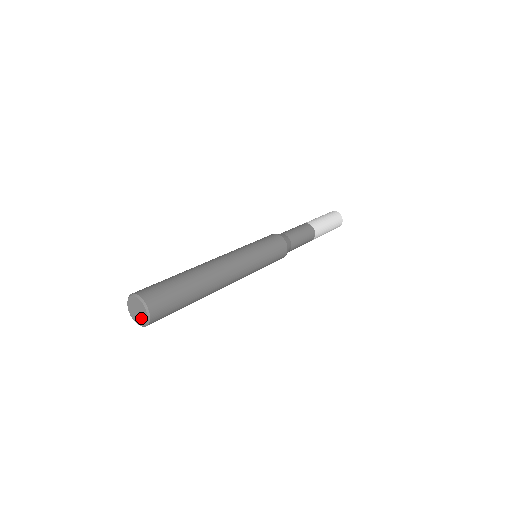
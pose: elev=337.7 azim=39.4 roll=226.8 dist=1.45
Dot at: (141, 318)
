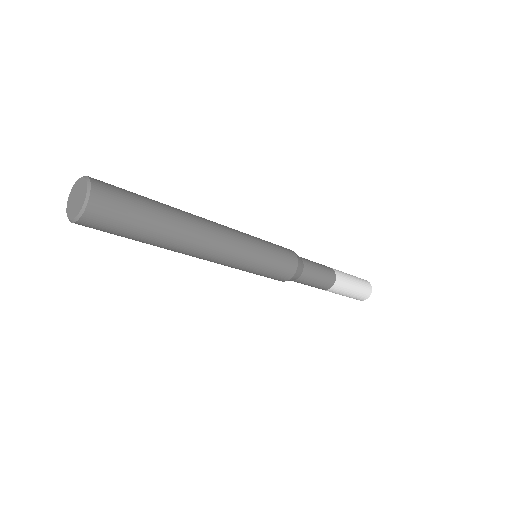
Dot at: (77, 207)
